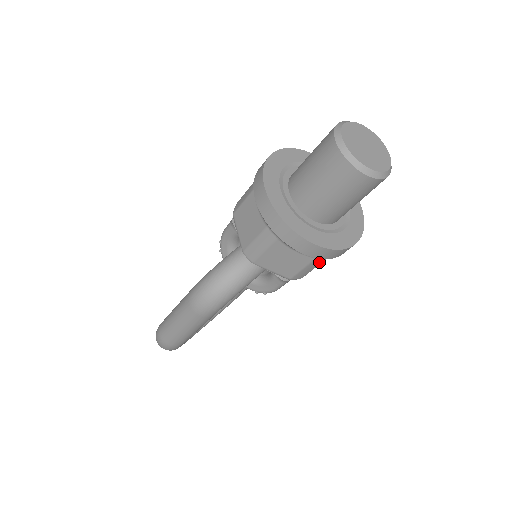
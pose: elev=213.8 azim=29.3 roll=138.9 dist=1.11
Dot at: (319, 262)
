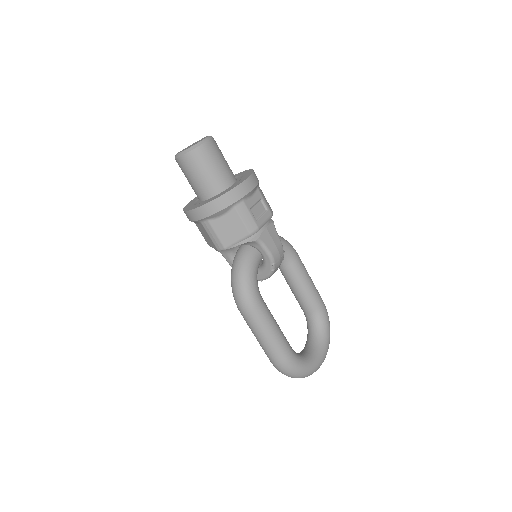
Dot at: (243, 208)
